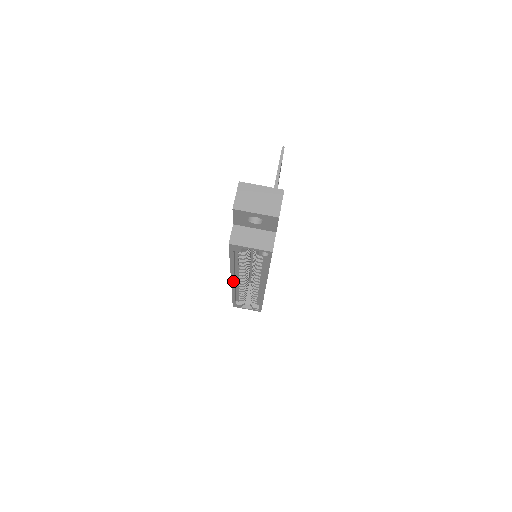
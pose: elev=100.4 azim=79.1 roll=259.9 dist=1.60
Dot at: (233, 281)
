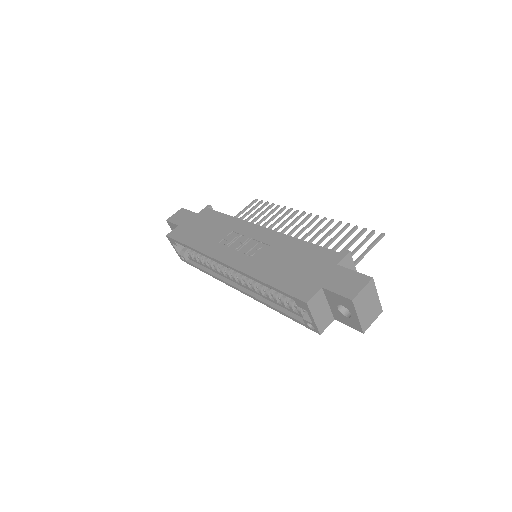
Dot at: (226, 265)
